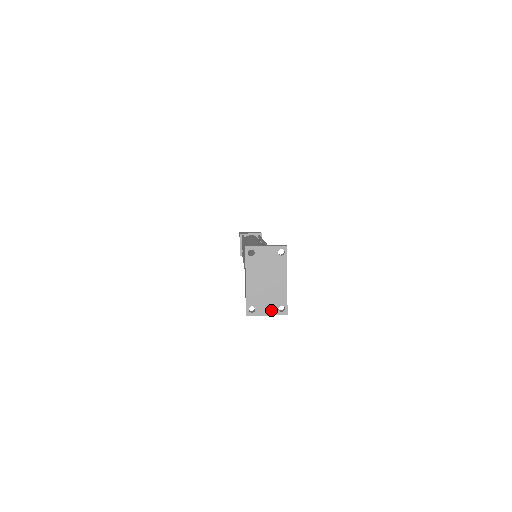
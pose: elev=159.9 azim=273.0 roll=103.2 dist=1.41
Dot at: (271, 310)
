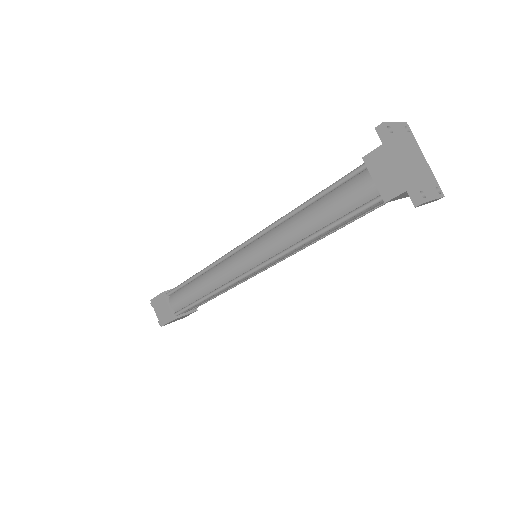
Dot at: (434, 193)
